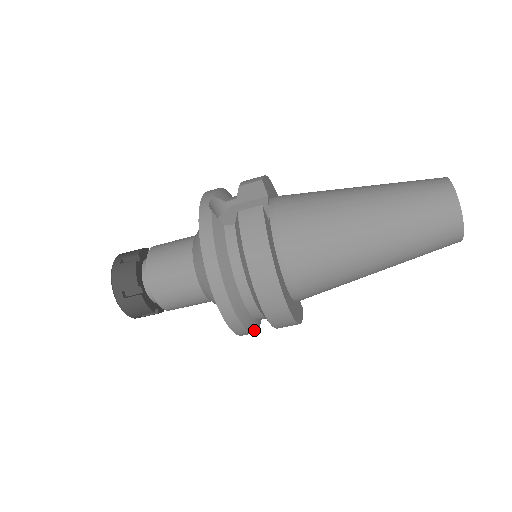
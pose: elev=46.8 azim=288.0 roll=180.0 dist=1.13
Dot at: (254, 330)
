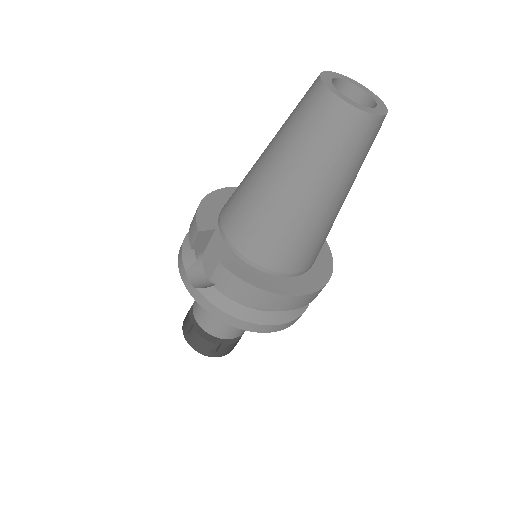
Dot at: occluded
